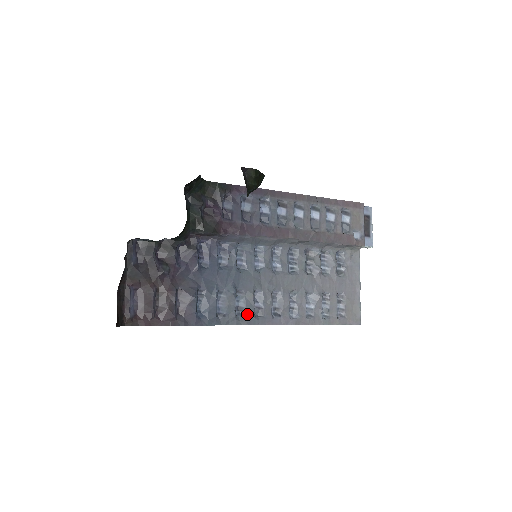
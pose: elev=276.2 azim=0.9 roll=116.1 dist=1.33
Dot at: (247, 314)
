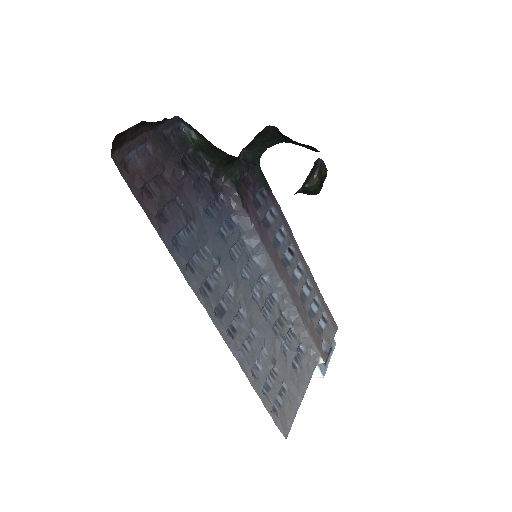
Dot at: (211, 297)
